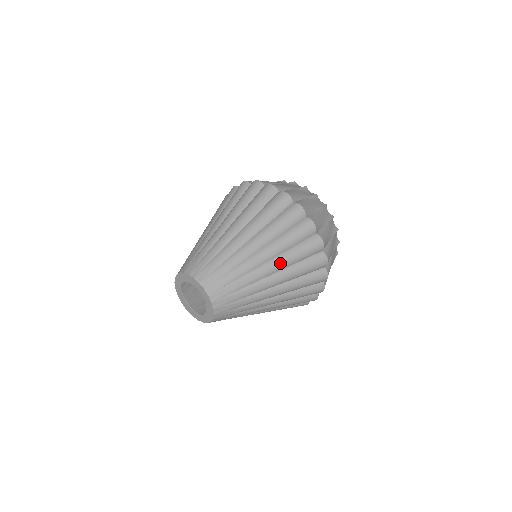
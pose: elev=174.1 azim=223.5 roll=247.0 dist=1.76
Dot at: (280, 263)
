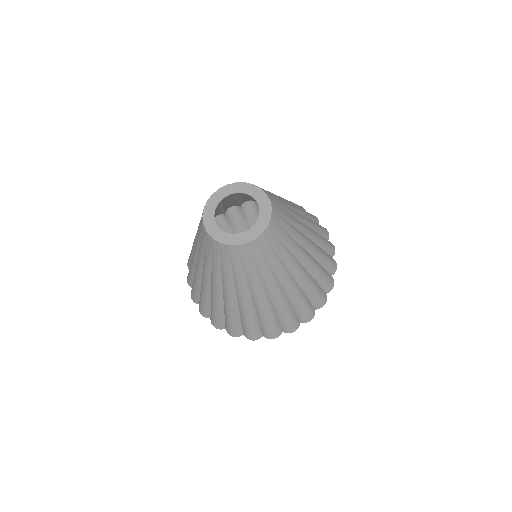
Dot at: (313, 233)
